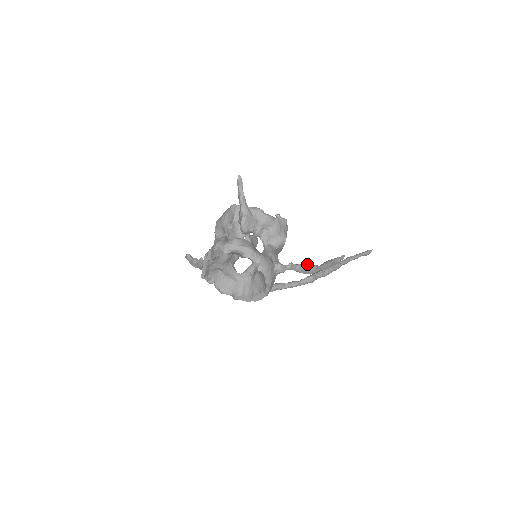
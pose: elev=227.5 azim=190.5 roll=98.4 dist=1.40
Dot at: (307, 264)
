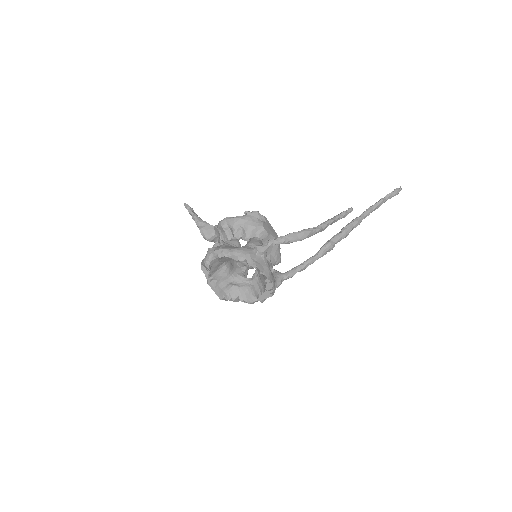
Dot at: (292, 233)
